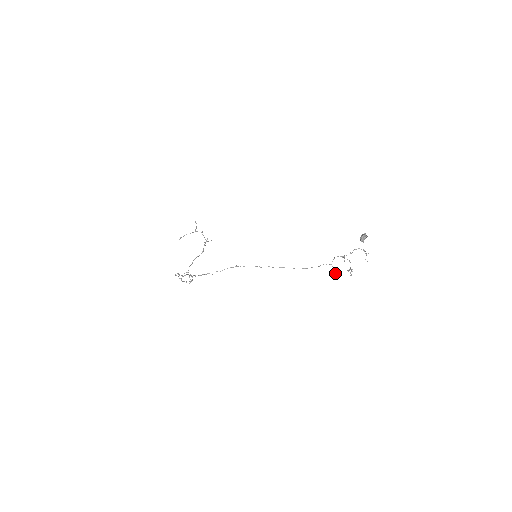
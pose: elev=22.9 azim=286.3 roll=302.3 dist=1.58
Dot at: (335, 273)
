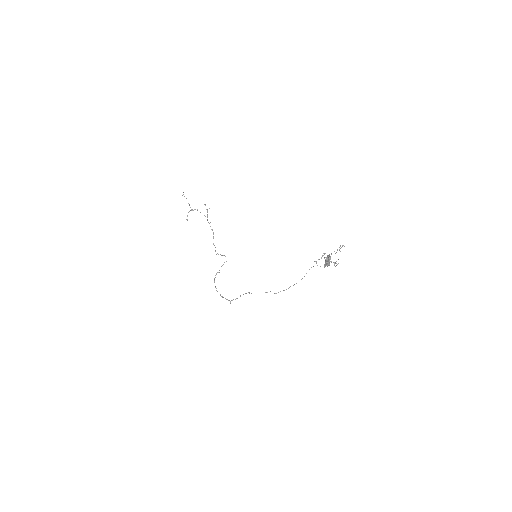
Dot at: occluded
